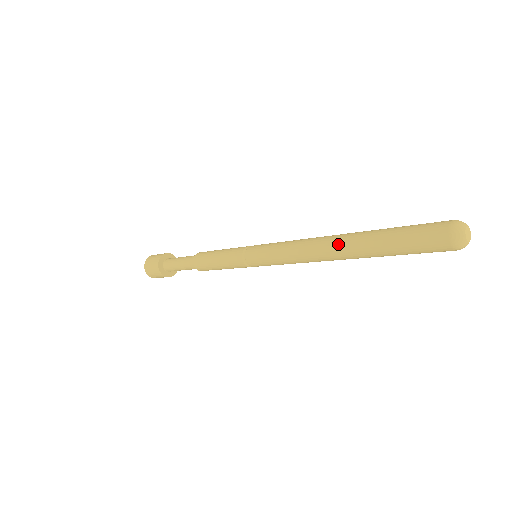
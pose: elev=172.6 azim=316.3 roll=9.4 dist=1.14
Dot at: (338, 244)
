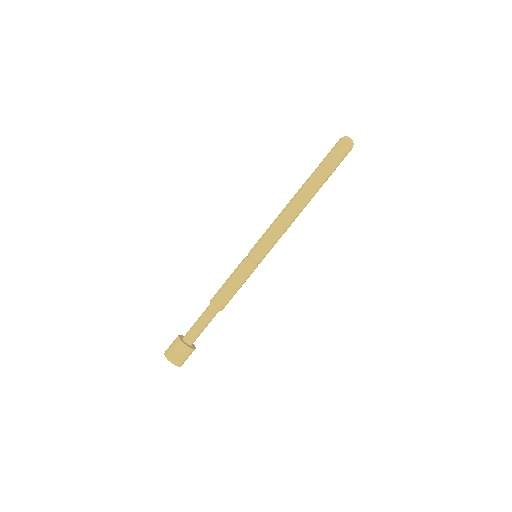
Dot at: (300, 191)
